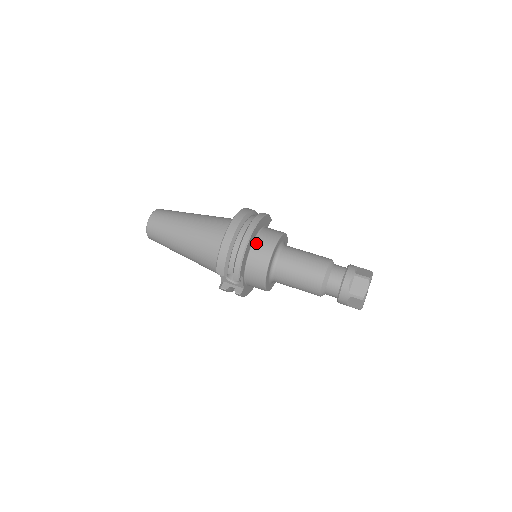
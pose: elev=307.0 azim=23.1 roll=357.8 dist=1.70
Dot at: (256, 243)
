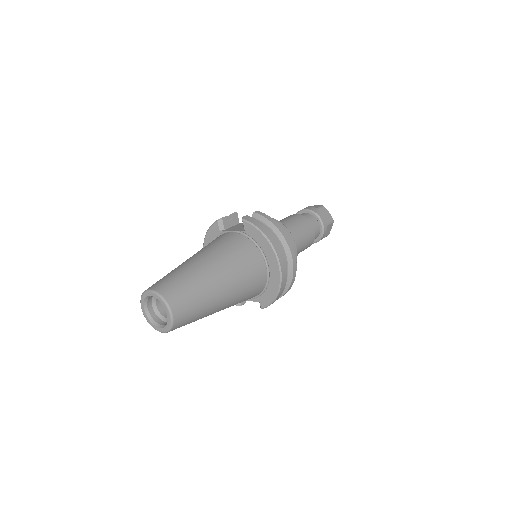
Dot at: occluded
